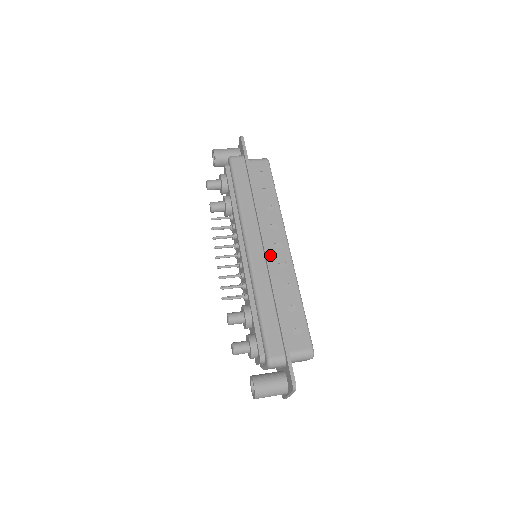
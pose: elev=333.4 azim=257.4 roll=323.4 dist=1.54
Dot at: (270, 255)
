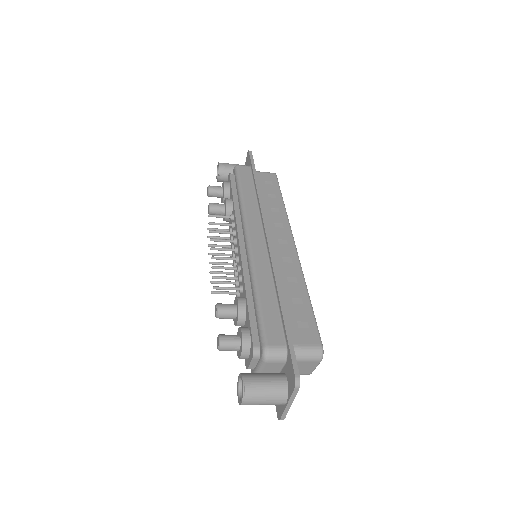
Dot at: (273, 249)
